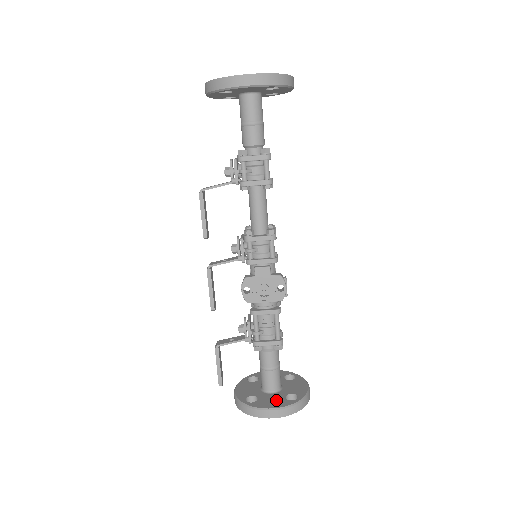
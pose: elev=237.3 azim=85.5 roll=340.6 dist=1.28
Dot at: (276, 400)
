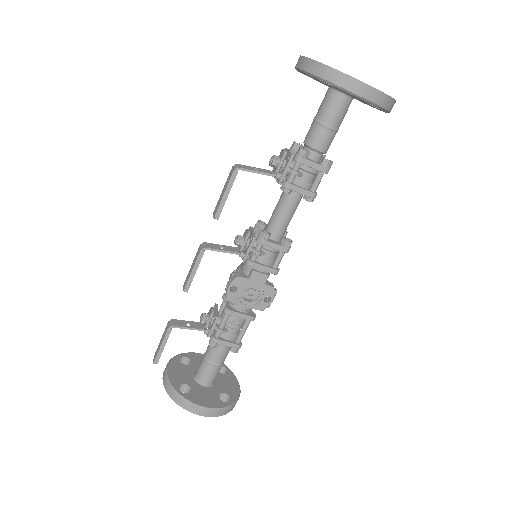
Dot at: (210, 397)
